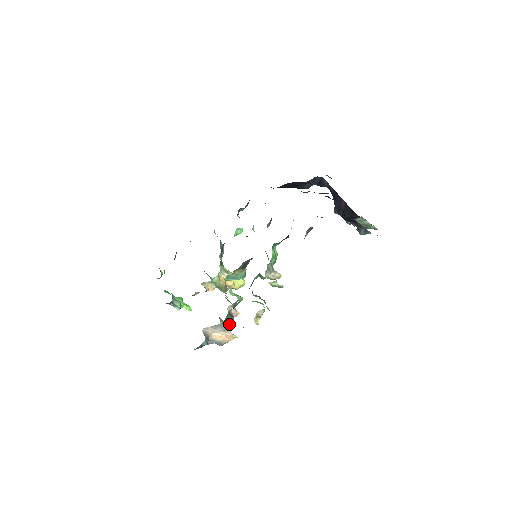
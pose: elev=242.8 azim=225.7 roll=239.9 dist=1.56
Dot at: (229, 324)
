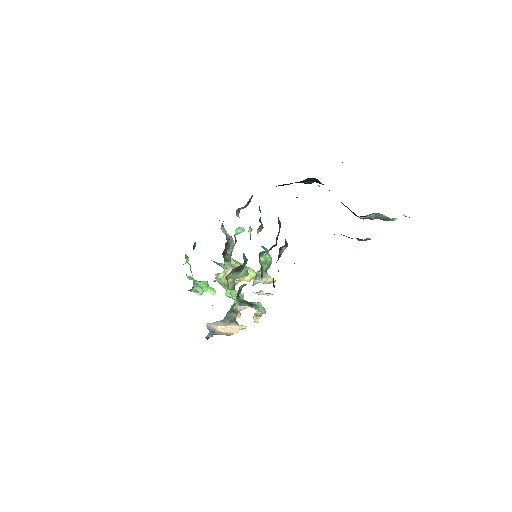
Dot at: (232, 320)
